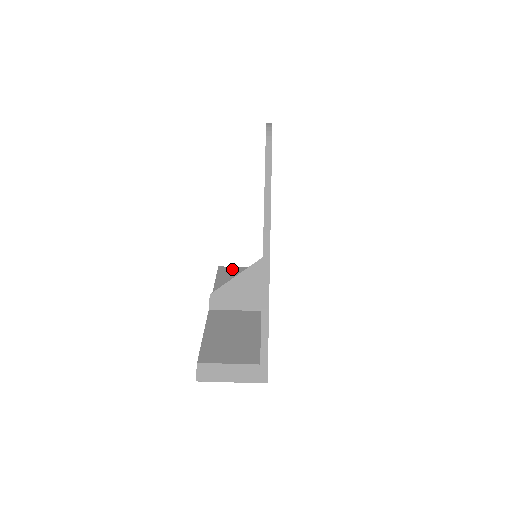
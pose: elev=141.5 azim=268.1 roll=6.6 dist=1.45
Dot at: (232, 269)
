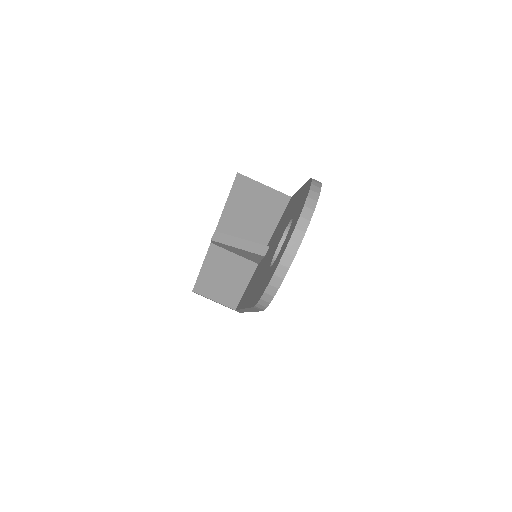
Dot at: (252, 186)
